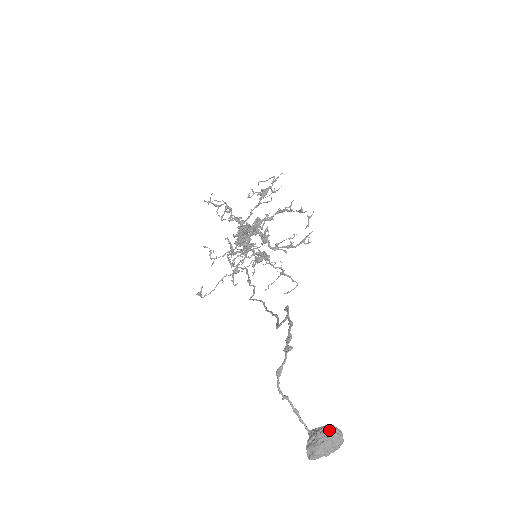
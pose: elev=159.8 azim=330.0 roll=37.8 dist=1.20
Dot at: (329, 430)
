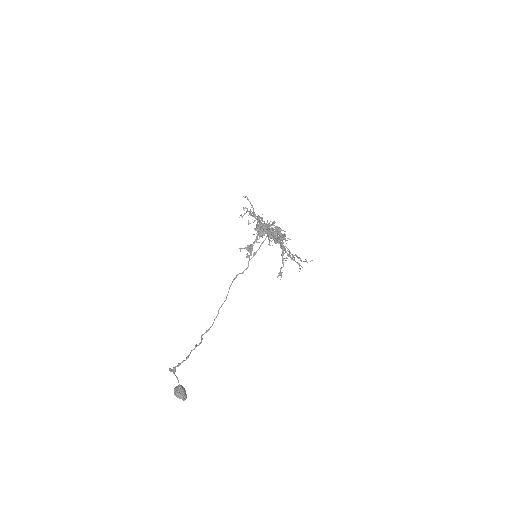
Dot at: (180, 396)
